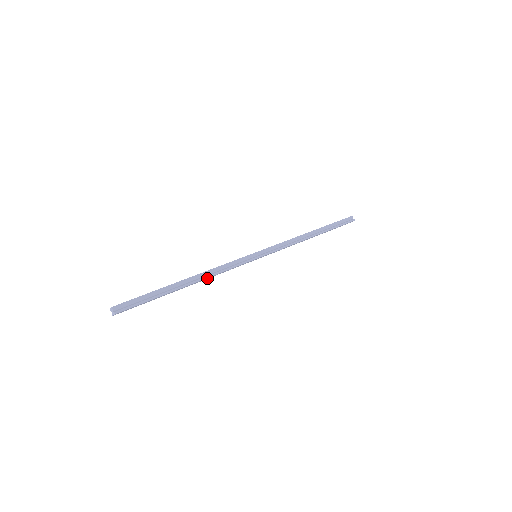
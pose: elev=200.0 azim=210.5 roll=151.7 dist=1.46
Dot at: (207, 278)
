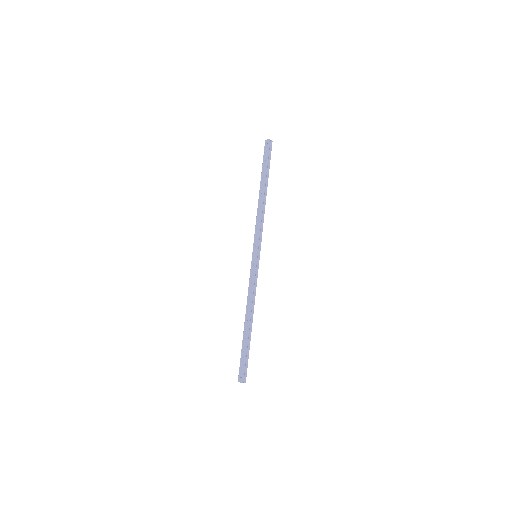
Dot at: occluded
